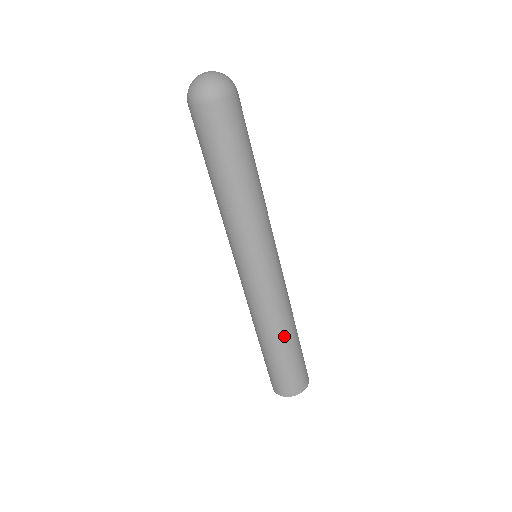
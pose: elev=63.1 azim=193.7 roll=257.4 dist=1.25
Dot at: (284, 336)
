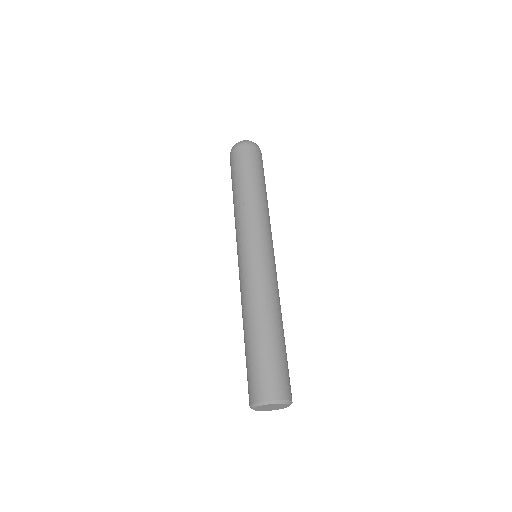
Dot at: (281, 322)
